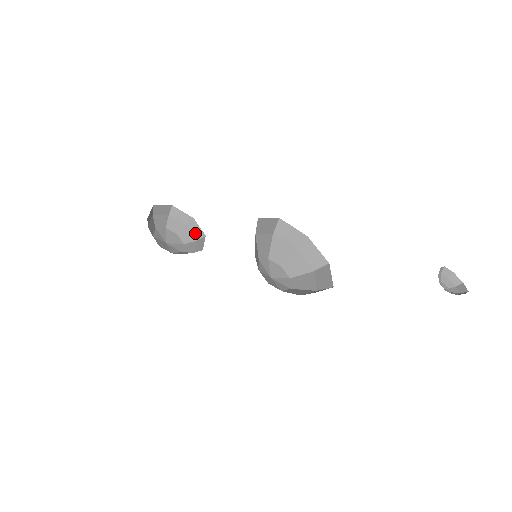
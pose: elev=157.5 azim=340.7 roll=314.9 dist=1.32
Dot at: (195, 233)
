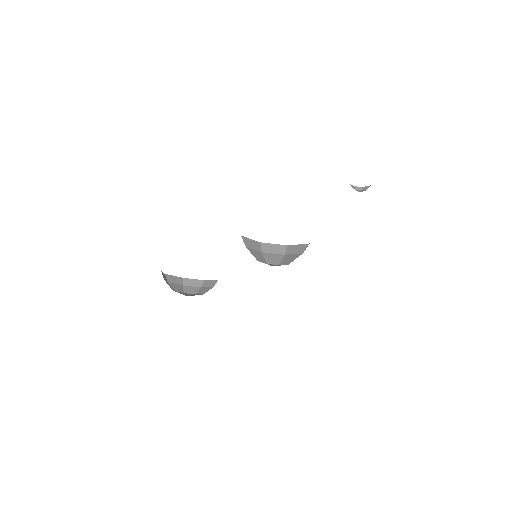
Dot at: (194, 284)
